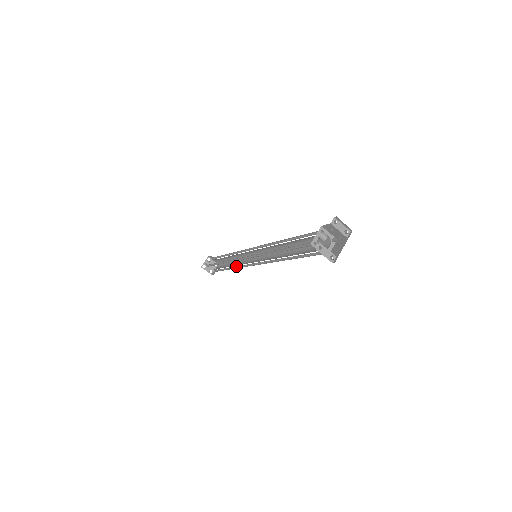
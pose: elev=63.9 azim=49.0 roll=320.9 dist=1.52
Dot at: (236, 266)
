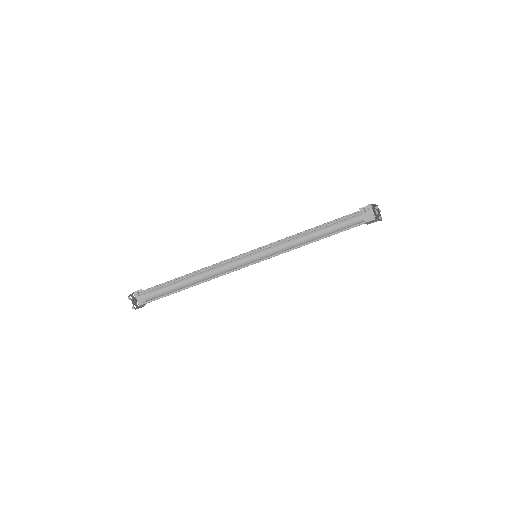
Dot at: (208, 279)
